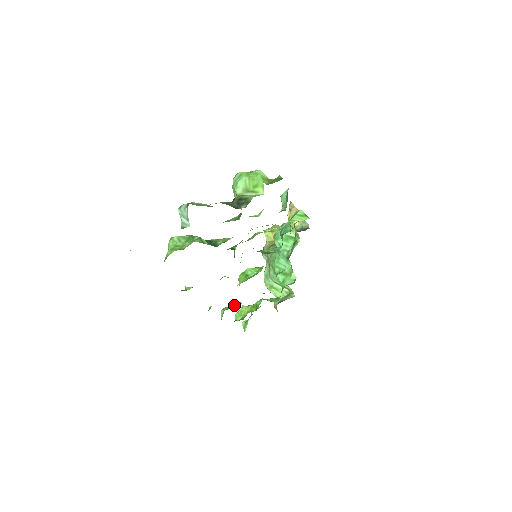
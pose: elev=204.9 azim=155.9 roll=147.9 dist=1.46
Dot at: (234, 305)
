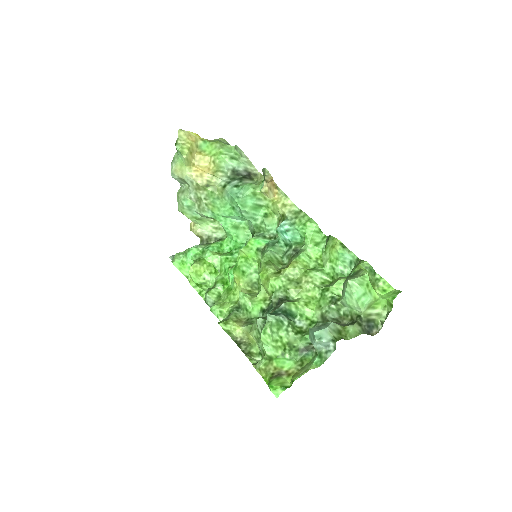
Dot at: (218, 289)
